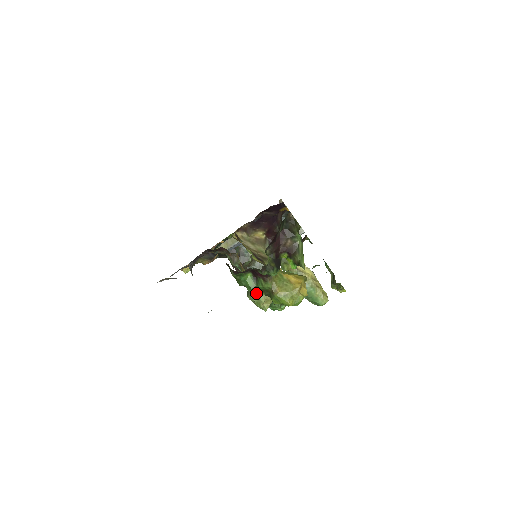
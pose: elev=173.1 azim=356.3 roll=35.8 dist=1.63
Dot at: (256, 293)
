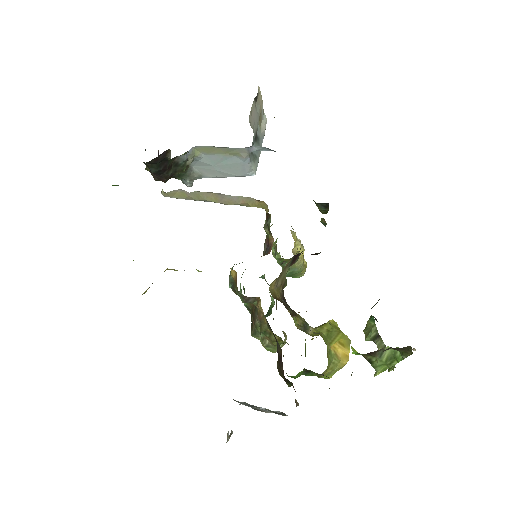
Dot at: (275, 346)
